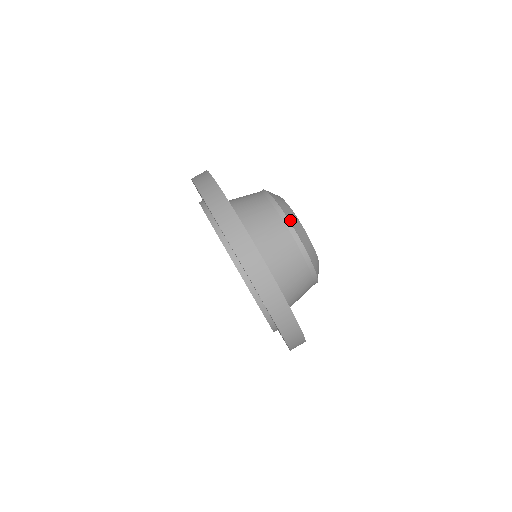
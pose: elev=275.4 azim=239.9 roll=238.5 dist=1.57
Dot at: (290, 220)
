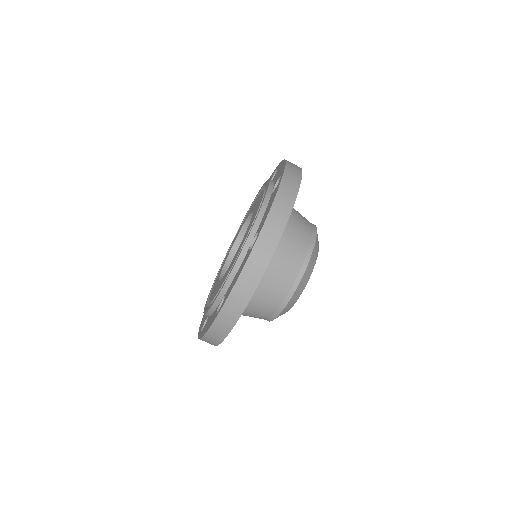
Dot at: (317, 239)
